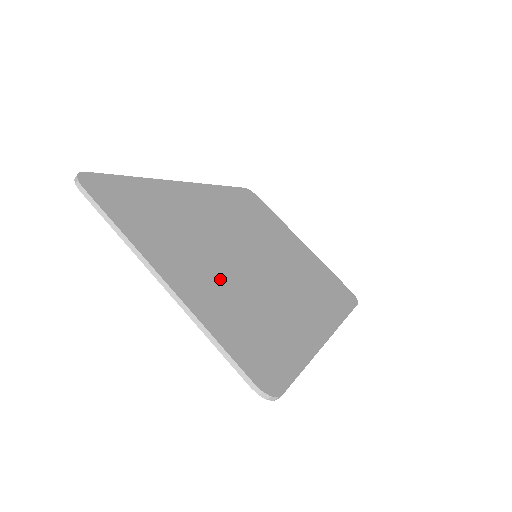
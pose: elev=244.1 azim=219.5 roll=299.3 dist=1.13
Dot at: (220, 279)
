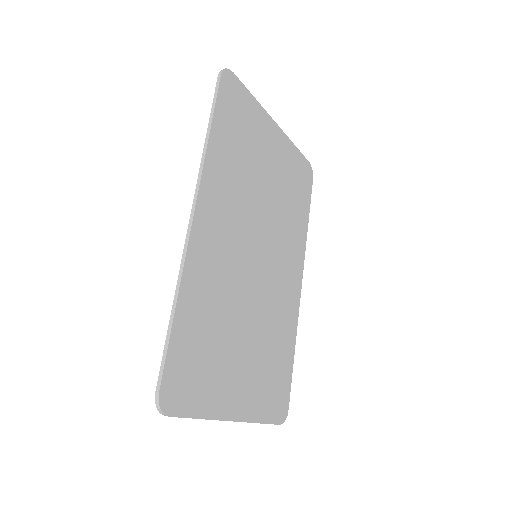
Dot at: (251, 355)
